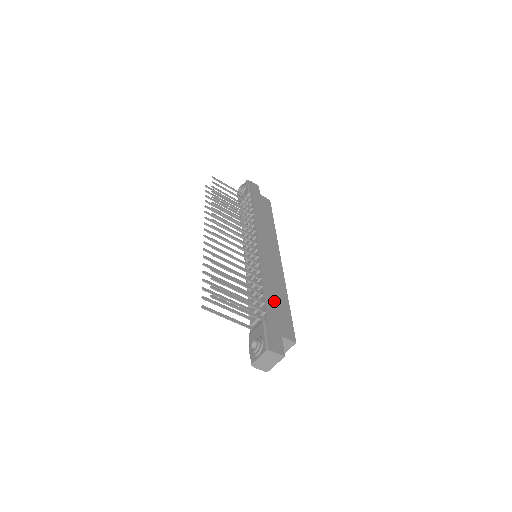
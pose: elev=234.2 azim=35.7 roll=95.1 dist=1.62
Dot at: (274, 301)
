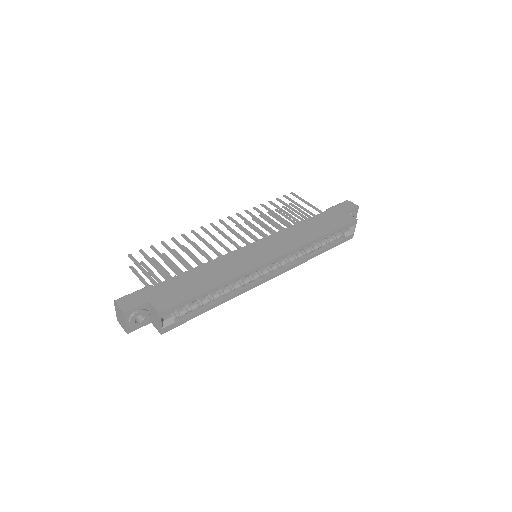
Dot at: (191, 279)
